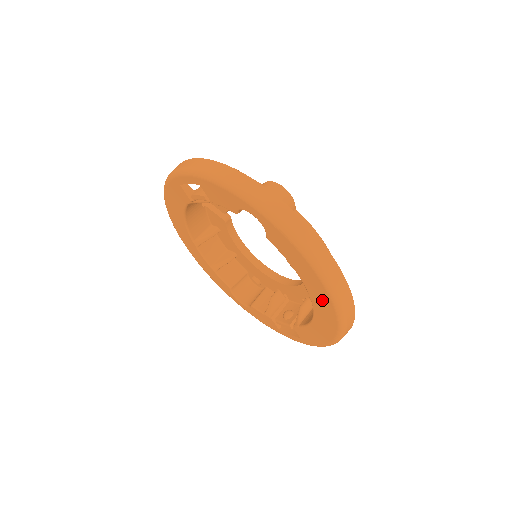
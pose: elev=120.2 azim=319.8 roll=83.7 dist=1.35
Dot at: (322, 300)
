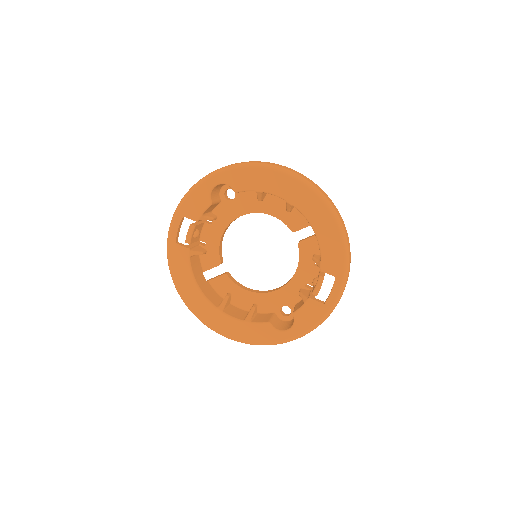
Dot at: (293, 190)
